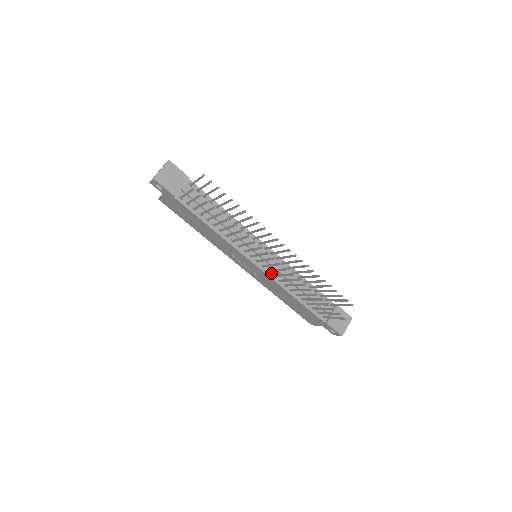
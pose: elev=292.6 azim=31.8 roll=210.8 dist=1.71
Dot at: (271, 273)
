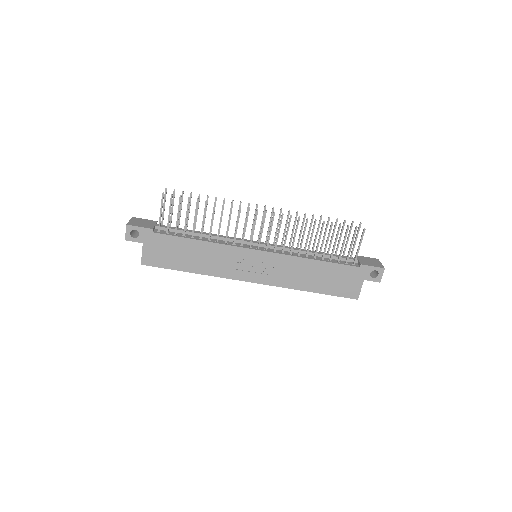
Dot at: (278, 252)
